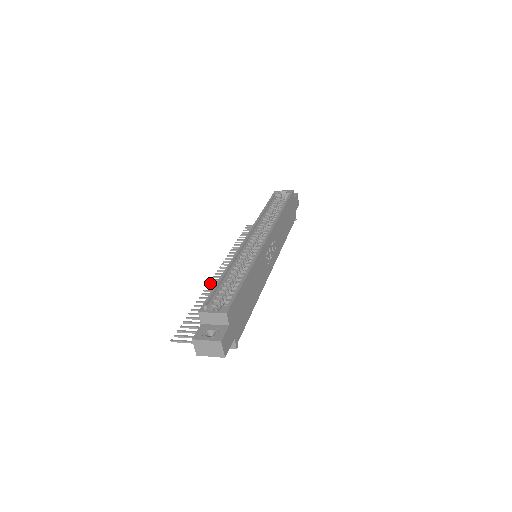
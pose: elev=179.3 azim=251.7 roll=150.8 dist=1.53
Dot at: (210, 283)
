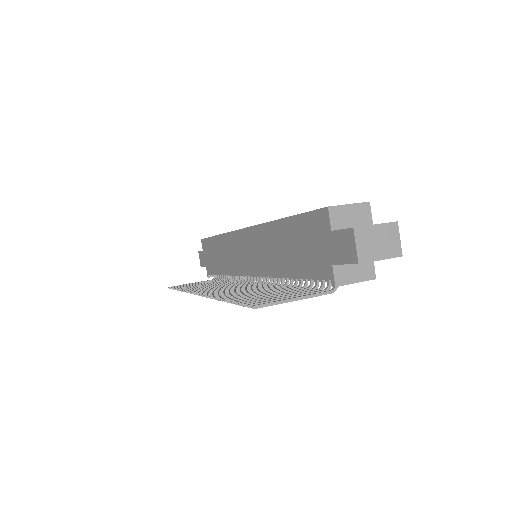
Dot at: (208, 294)
